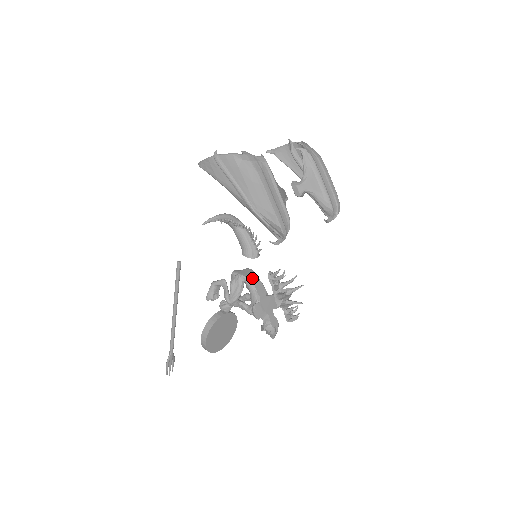
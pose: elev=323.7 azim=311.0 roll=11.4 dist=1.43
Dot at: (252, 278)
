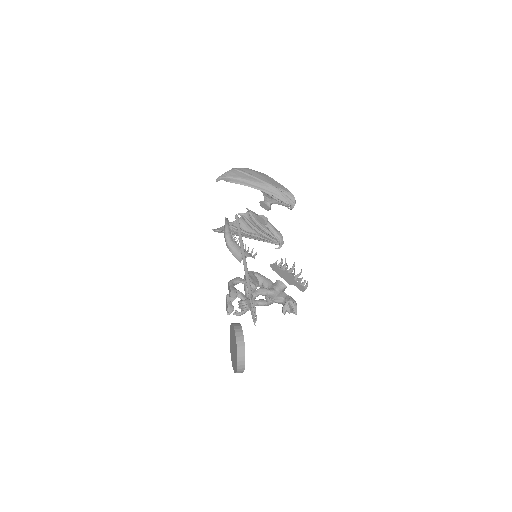
Dot at: (259, 273)
